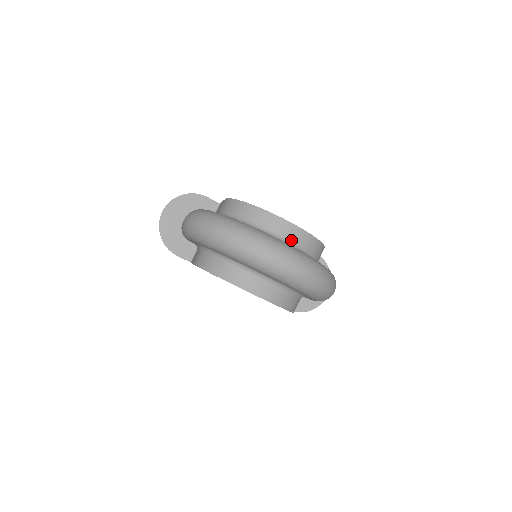
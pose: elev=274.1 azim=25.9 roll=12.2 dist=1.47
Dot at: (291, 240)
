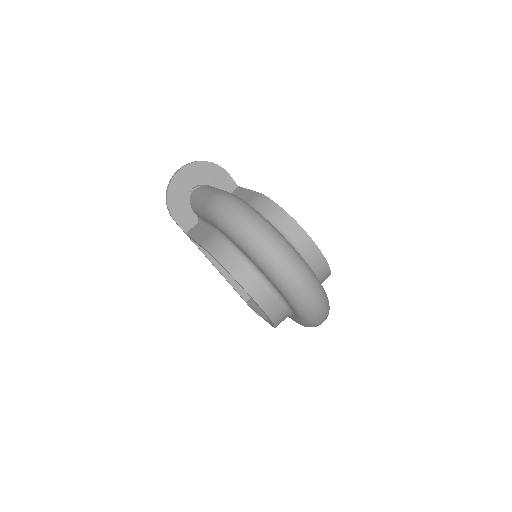
Dot at: (313, 266)
